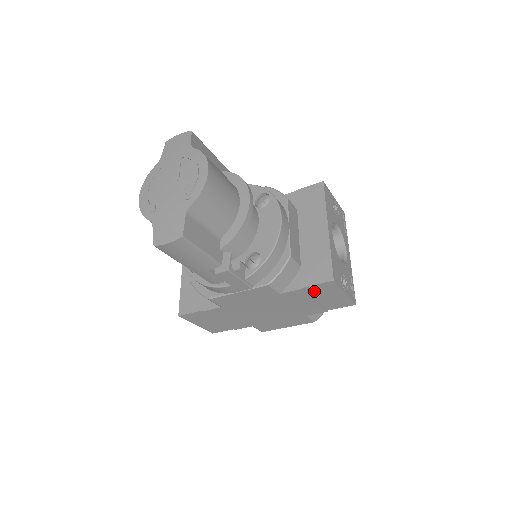
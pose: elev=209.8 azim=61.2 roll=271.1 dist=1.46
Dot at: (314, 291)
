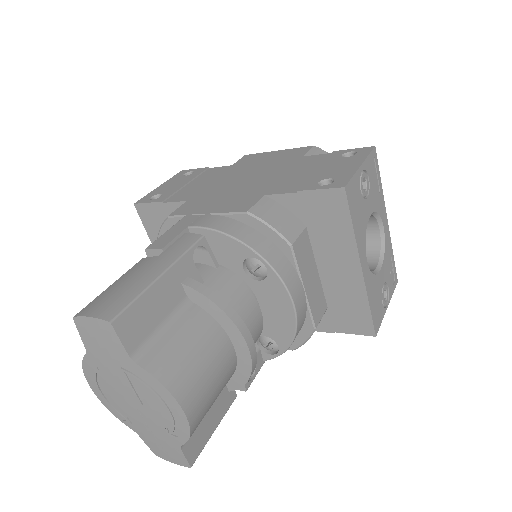
Dot at: occluded
